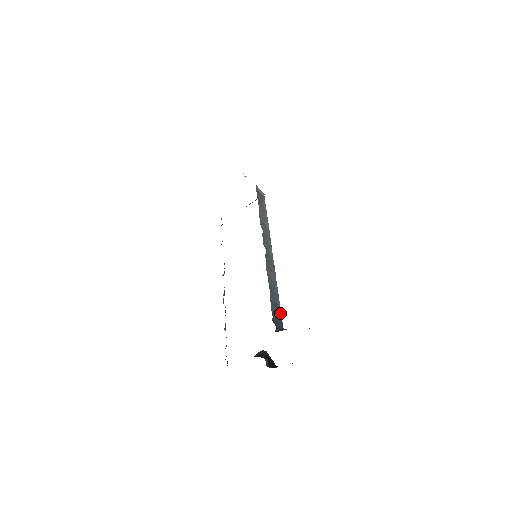
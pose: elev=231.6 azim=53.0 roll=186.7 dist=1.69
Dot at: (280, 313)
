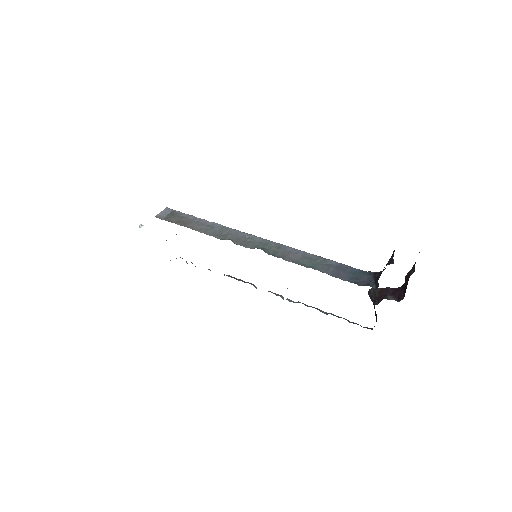
Dot at: (346, 267)
